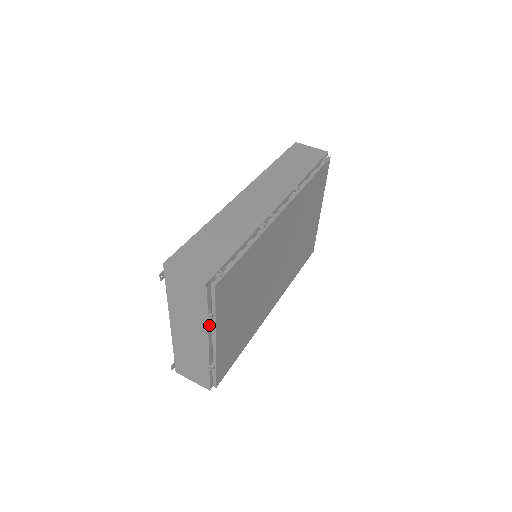
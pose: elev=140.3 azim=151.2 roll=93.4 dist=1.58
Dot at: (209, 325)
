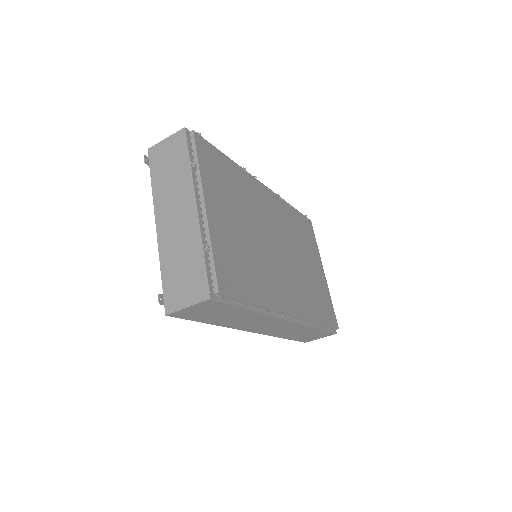
Dot at: (194, 182)
